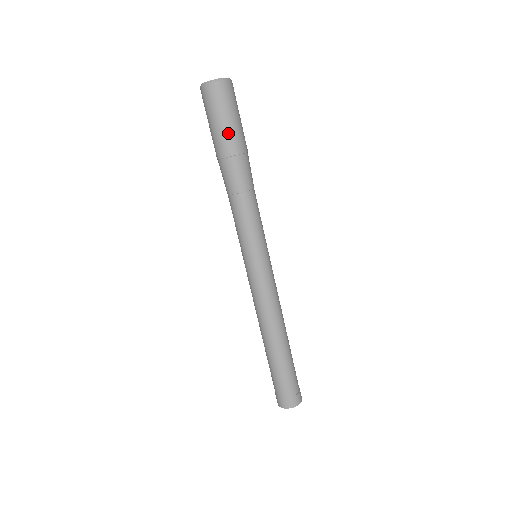
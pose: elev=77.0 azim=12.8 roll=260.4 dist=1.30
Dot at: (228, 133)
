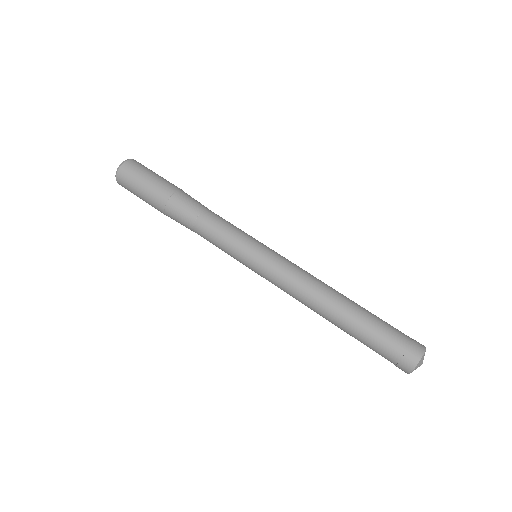
Dot at: (164, 180)
